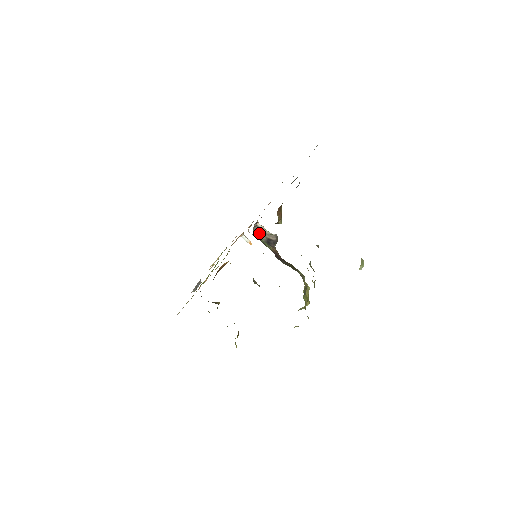
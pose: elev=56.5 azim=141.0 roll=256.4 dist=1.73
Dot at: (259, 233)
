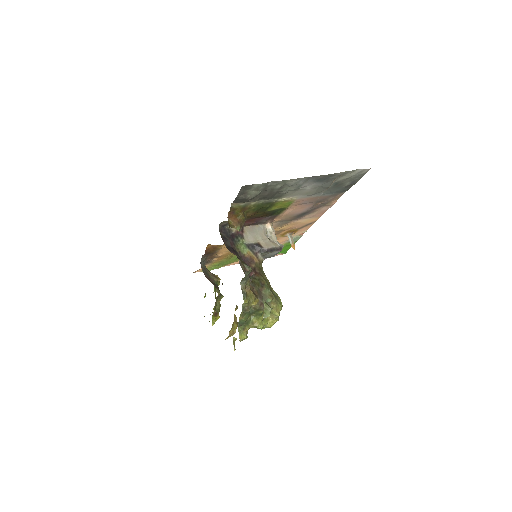
Dot at: (249, 233)
